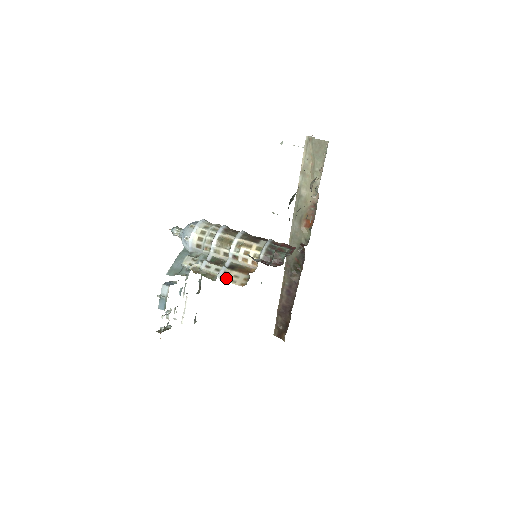
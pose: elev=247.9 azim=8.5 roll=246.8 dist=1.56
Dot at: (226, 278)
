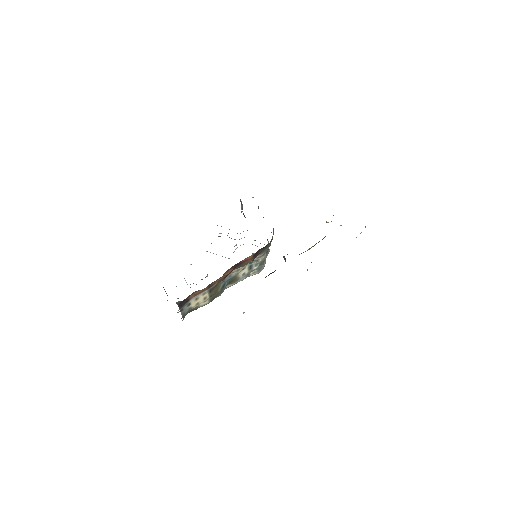
Dot at: occluded
